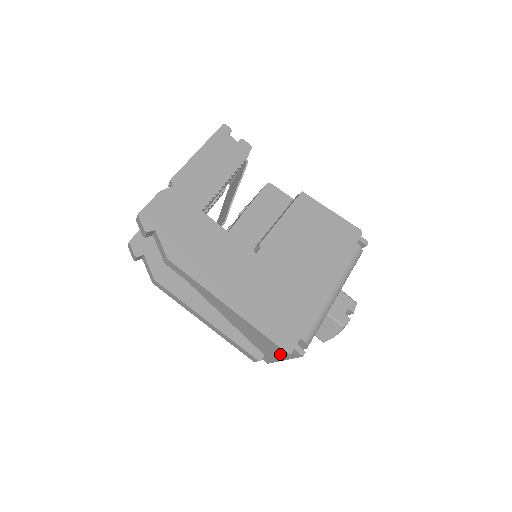
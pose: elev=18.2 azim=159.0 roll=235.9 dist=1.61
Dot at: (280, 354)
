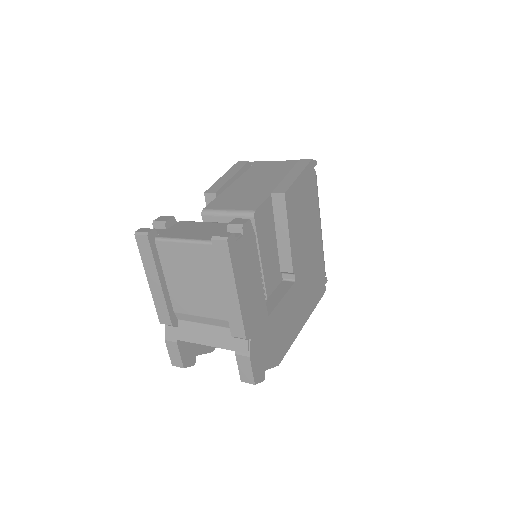
Dot at: occluded
